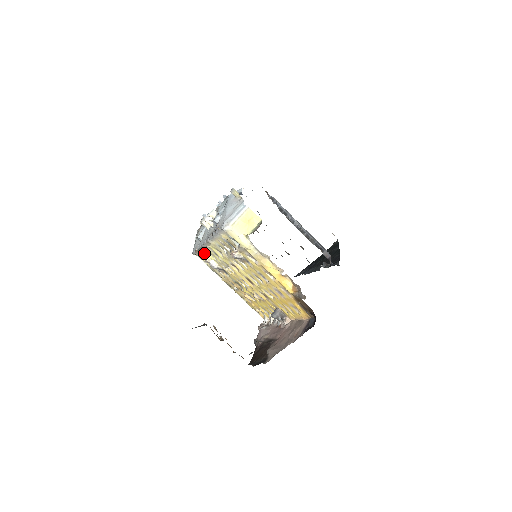
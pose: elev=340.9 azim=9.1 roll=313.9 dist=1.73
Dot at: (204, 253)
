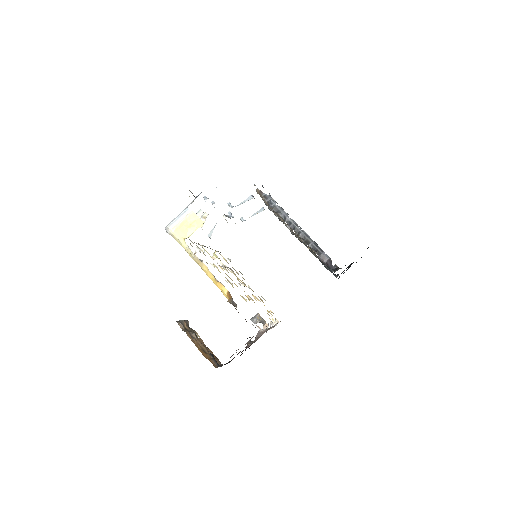
Dot at: (215, 251)
